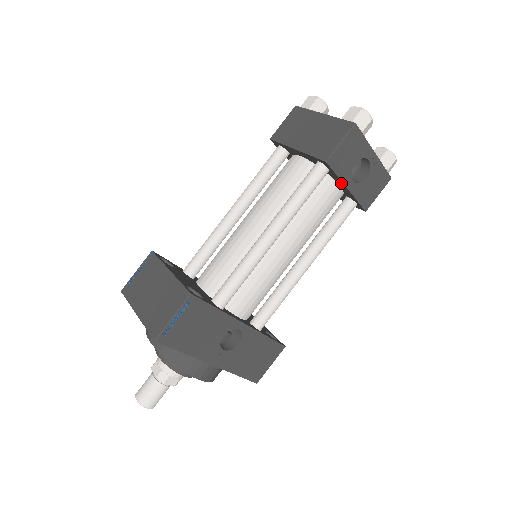
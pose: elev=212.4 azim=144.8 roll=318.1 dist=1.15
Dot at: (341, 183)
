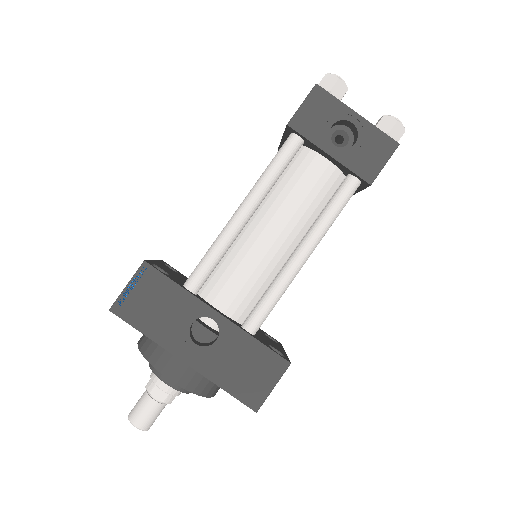
Dot at: (321, 151)
